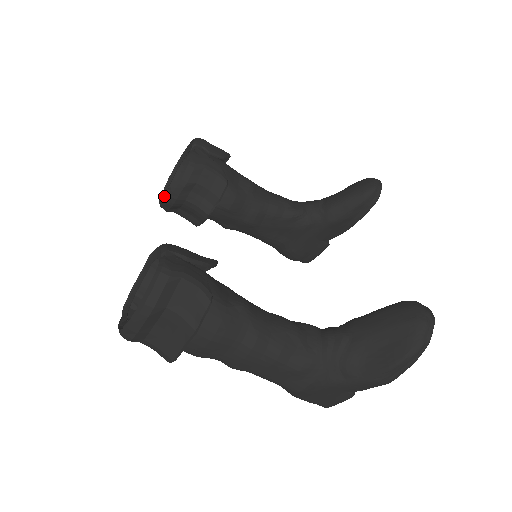
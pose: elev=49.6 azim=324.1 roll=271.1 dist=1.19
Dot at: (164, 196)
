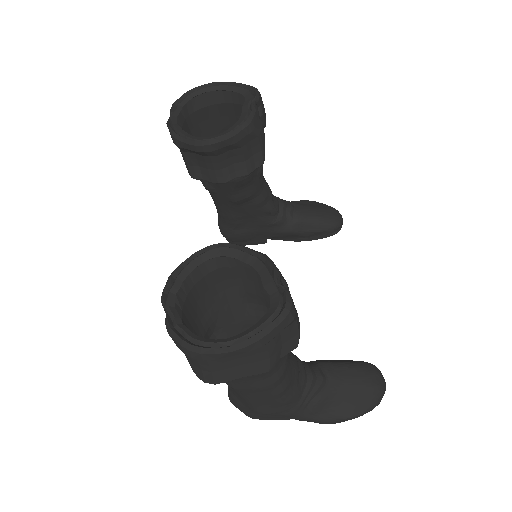
Dot at: (176, 121)
